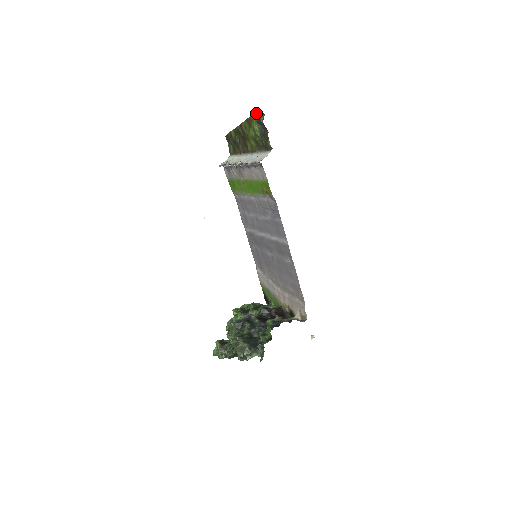
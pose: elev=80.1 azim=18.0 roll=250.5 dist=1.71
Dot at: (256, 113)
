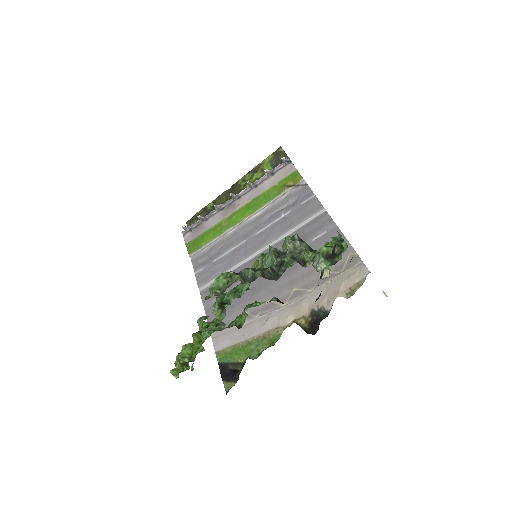
Dot at: (273, 153)
